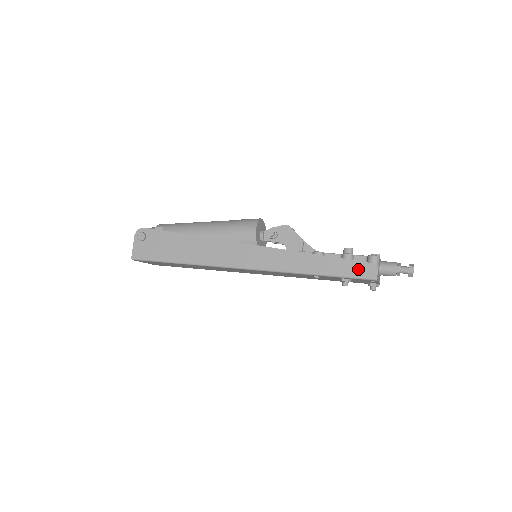
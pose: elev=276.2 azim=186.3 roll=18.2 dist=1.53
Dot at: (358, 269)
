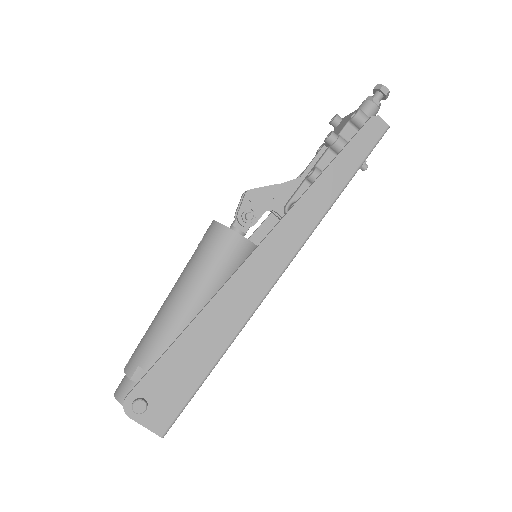
Dot at: (367, 138)
